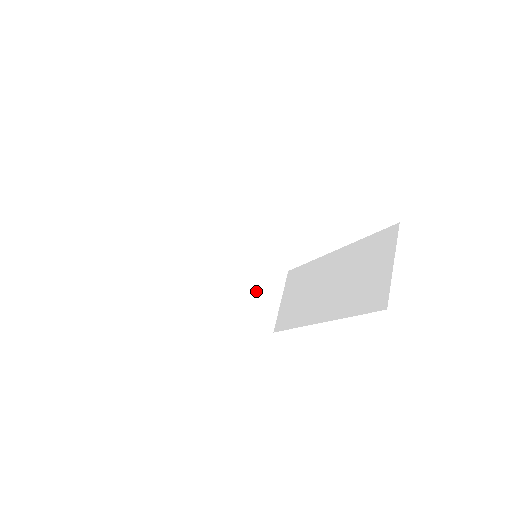
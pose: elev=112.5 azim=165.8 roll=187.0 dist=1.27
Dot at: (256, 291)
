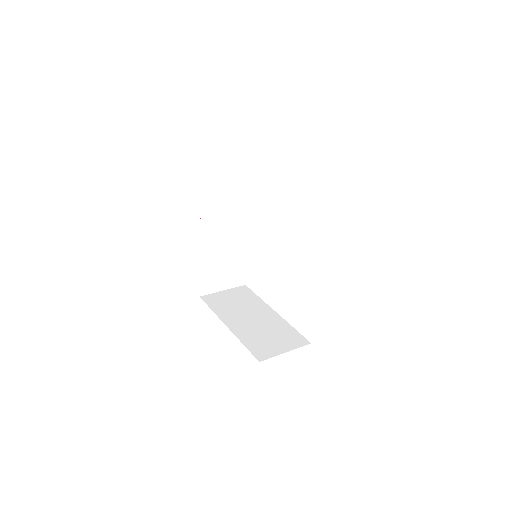
Dot at: (271, 337)
